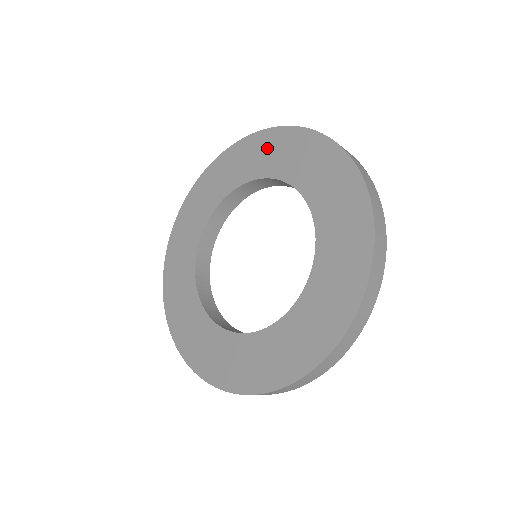
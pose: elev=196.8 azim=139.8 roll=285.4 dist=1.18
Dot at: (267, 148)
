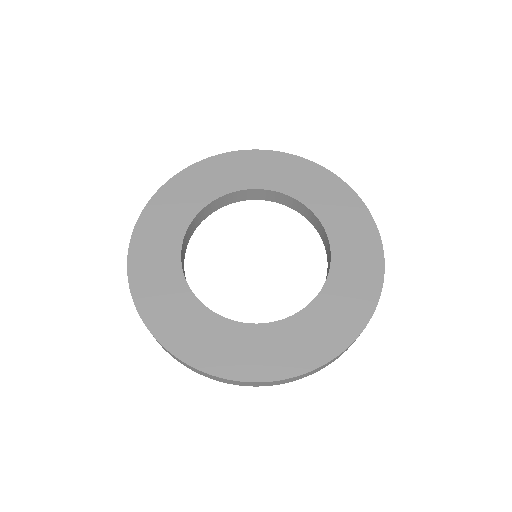
Dot at: (189, 186)
